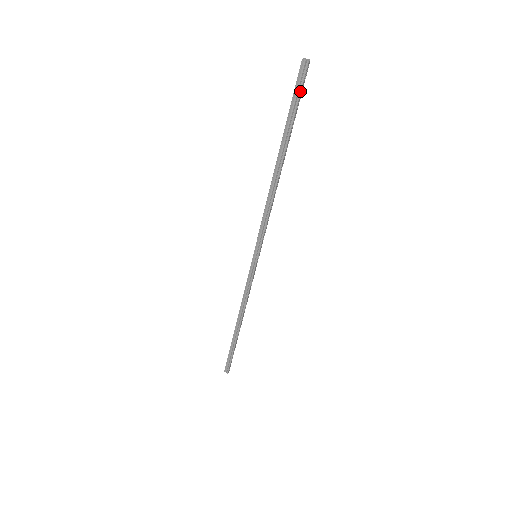
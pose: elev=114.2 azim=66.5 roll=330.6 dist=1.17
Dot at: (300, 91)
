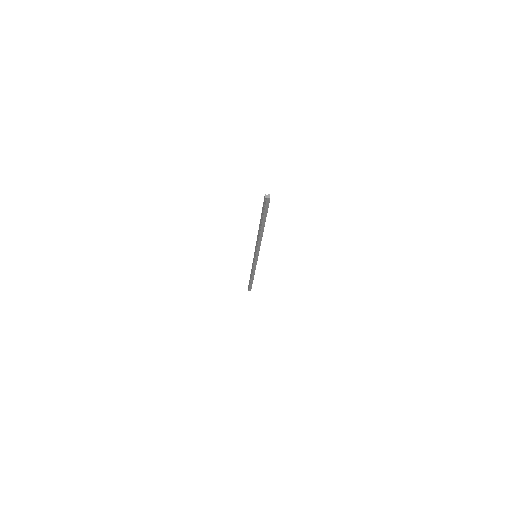
Dot at: occluded
